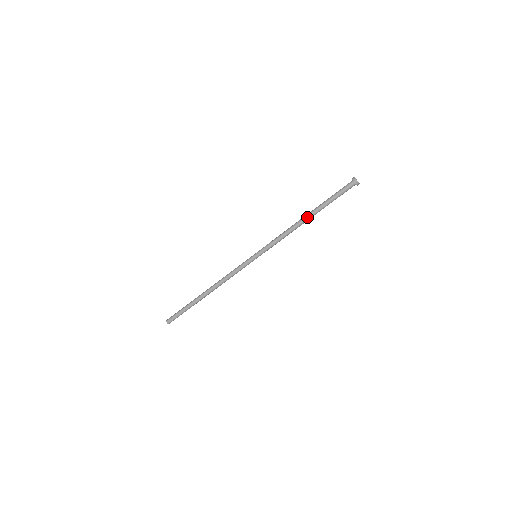
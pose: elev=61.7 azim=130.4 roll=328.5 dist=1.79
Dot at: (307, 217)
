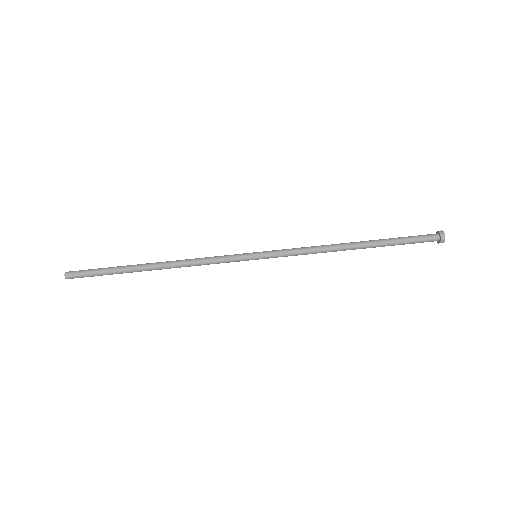
Dot at: (356, 243)
